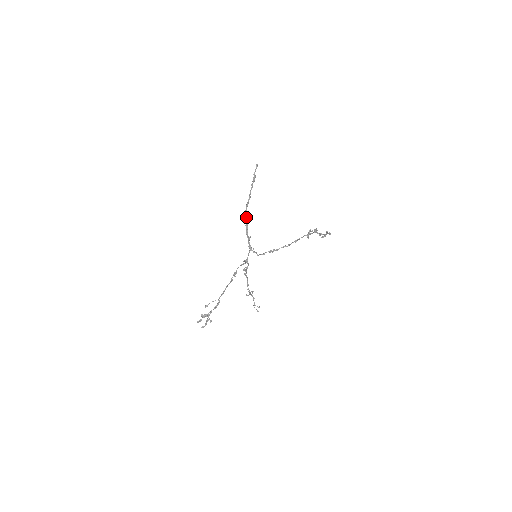
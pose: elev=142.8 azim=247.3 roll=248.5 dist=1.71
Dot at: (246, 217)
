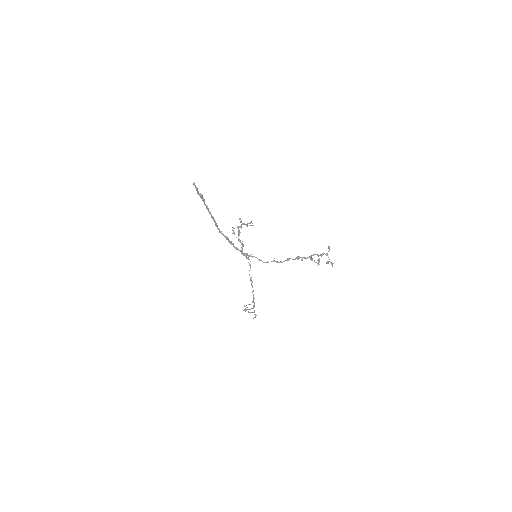
Dot at: occluded
